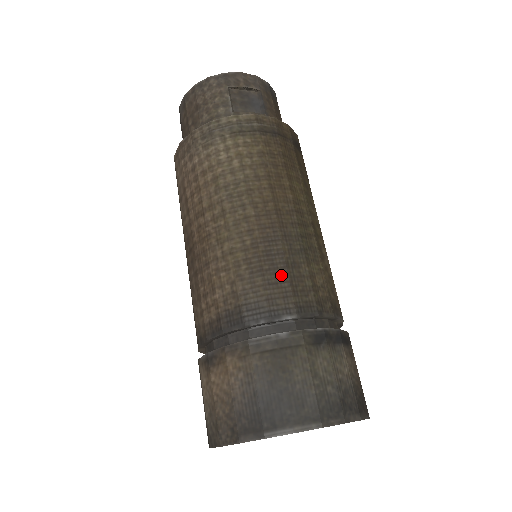
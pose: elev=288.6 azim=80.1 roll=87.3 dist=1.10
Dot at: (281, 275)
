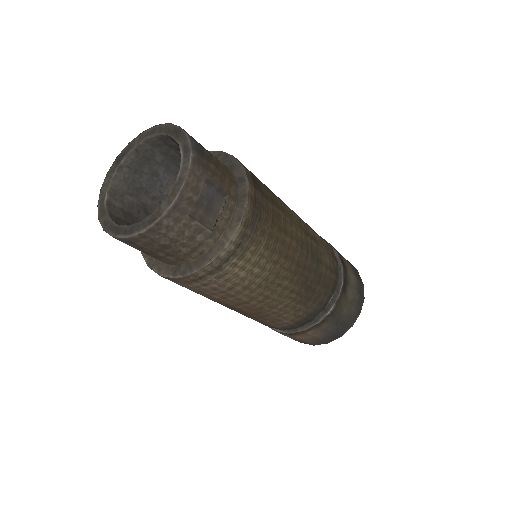
Dot at: (319, 289)
